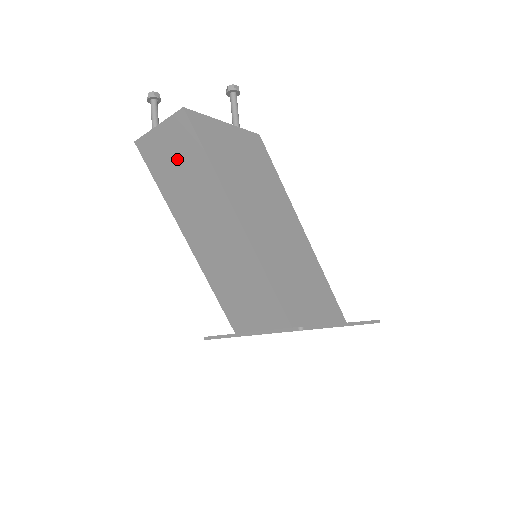
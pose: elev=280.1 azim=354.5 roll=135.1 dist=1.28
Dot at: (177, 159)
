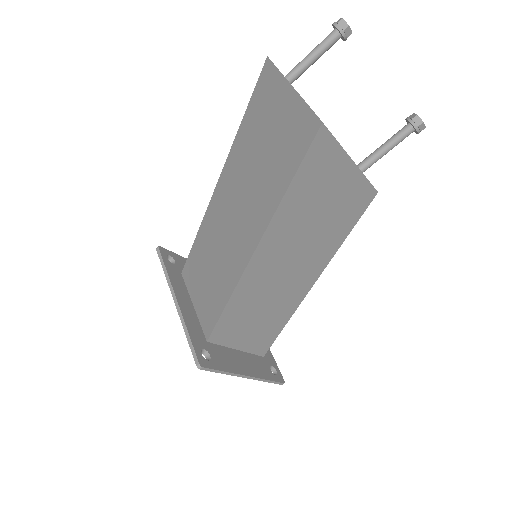
Dot at: (273, 137)
